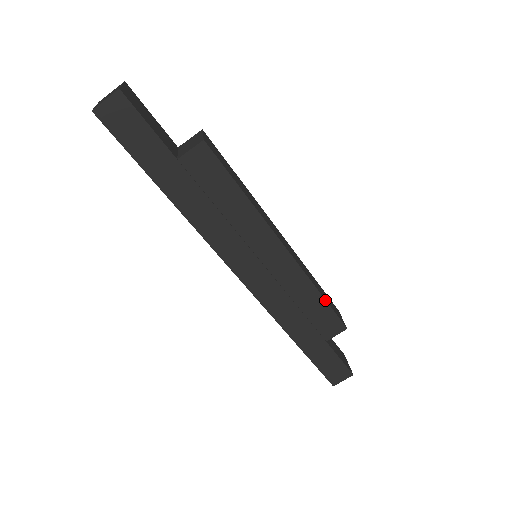
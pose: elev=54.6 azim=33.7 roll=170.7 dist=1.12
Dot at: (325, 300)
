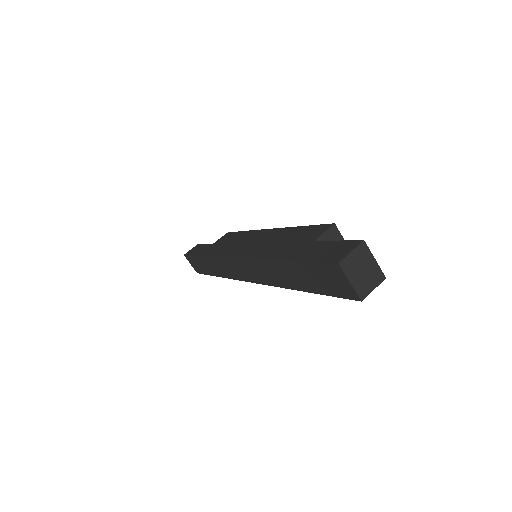
Dot at: occluded
